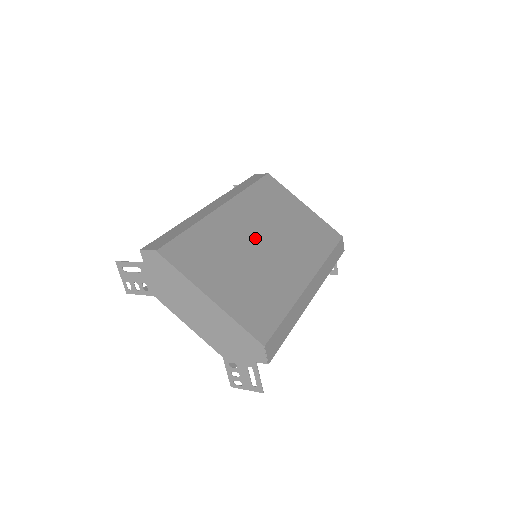
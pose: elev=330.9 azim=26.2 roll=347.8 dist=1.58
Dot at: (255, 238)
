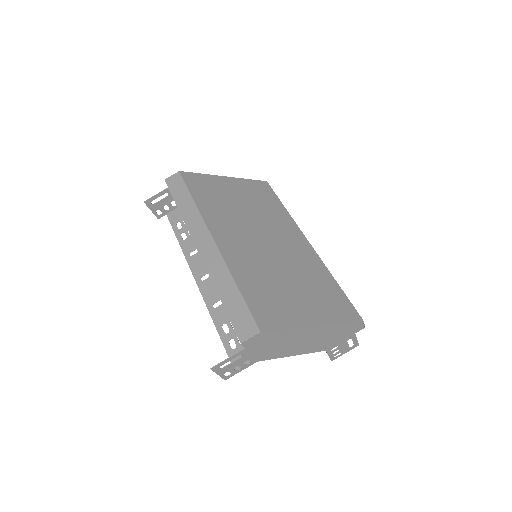
Dot at: (258, 245)
